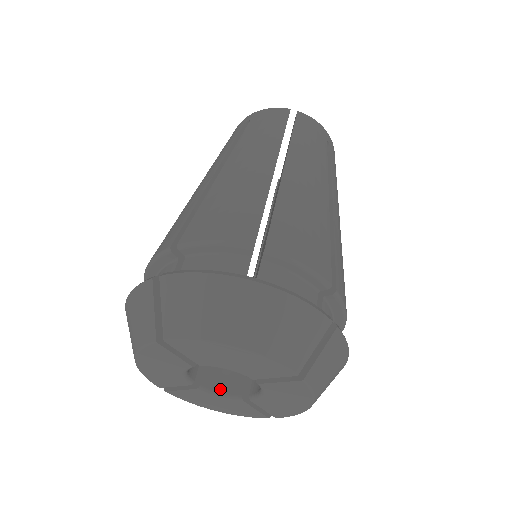
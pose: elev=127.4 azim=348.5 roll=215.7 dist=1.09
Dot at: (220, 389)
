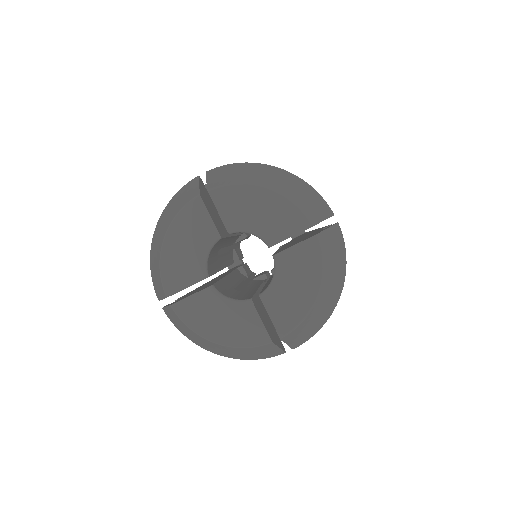
Dot at: (229, 297)
